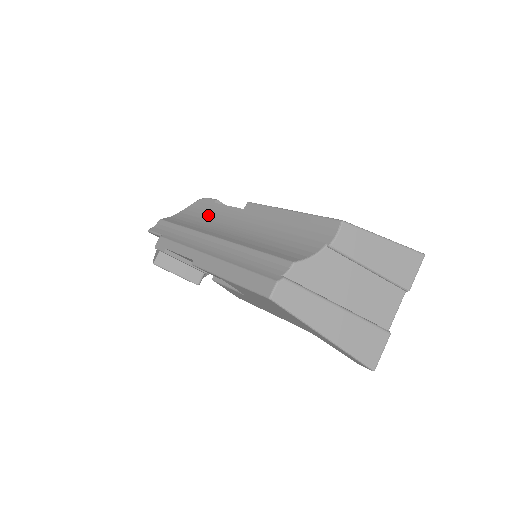
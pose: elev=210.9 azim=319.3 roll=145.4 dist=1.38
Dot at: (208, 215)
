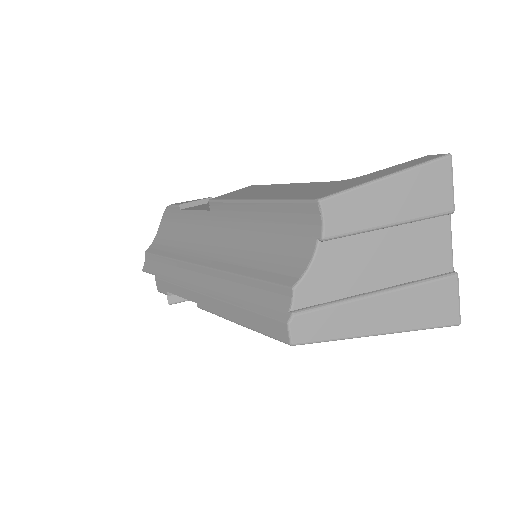
Dot at: (183, 228)
